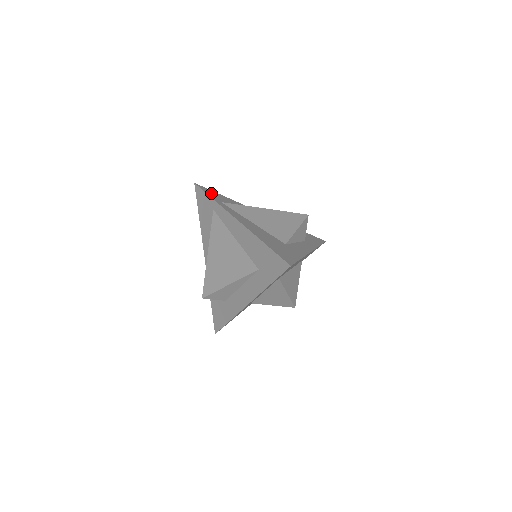
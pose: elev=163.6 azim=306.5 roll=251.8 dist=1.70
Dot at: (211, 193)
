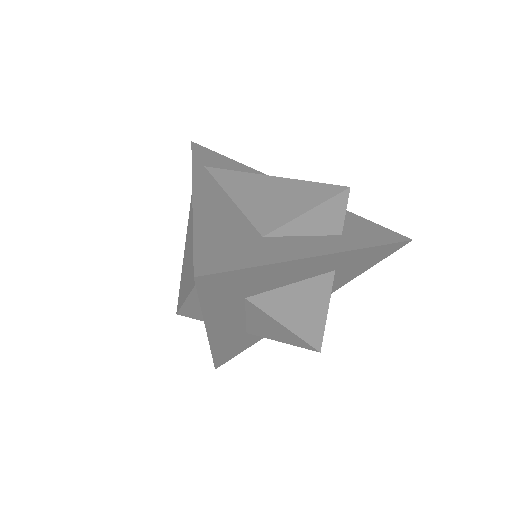
Dot at: (205, 154)
